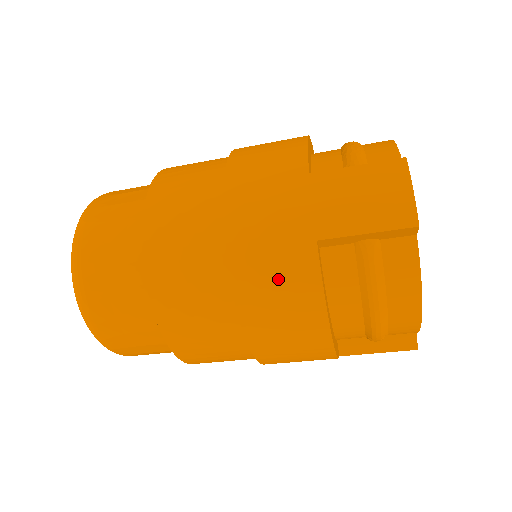
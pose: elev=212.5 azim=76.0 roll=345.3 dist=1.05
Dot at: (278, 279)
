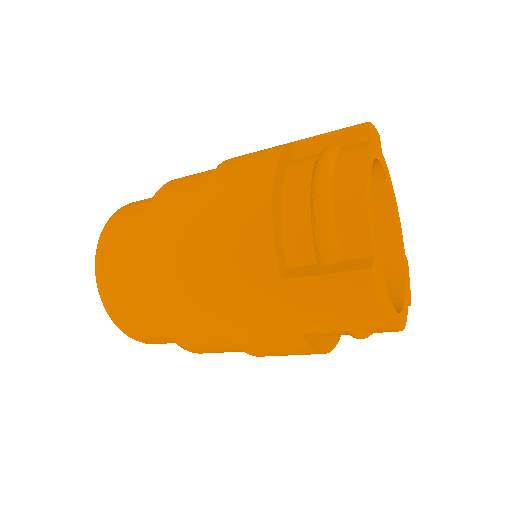
Dot at: (277, 349)
